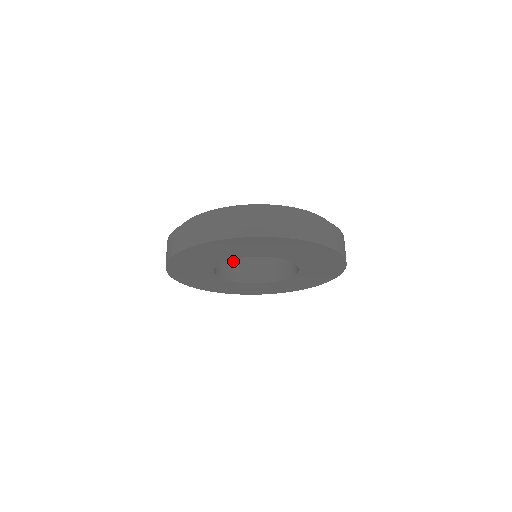
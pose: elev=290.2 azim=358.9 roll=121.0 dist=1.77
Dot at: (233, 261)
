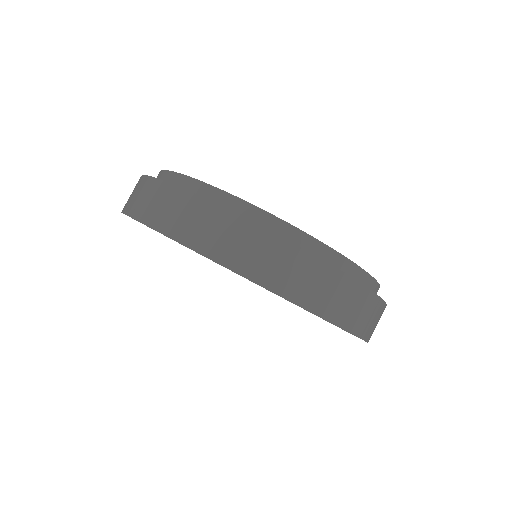
Dot at: occluded
